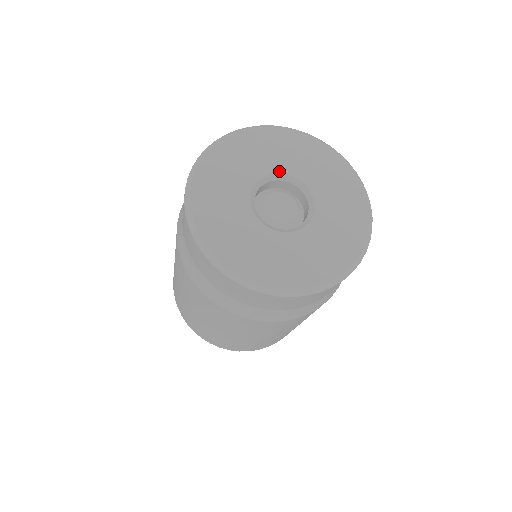
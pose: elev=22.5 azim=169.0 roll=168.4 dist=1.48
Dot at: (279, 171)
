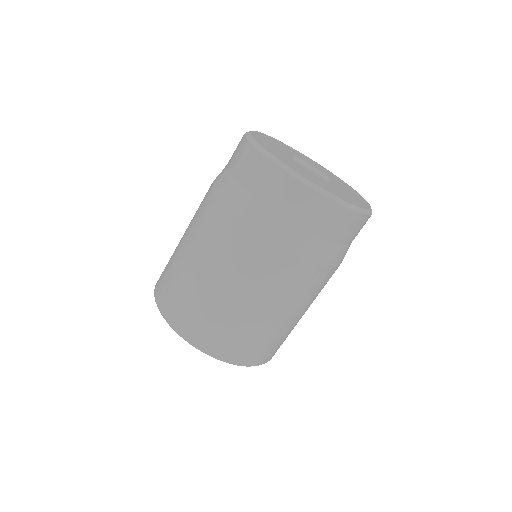
Dot at: (306, 162)
